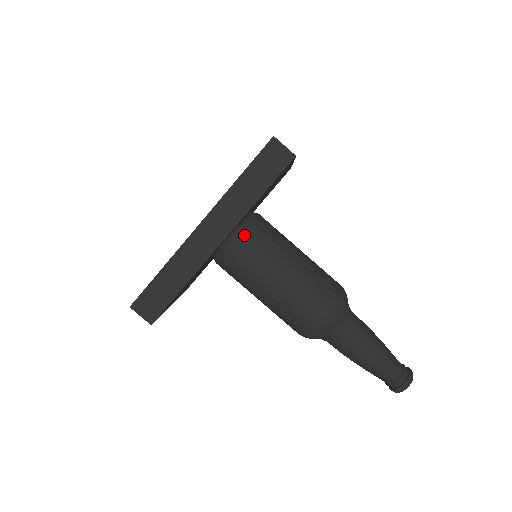
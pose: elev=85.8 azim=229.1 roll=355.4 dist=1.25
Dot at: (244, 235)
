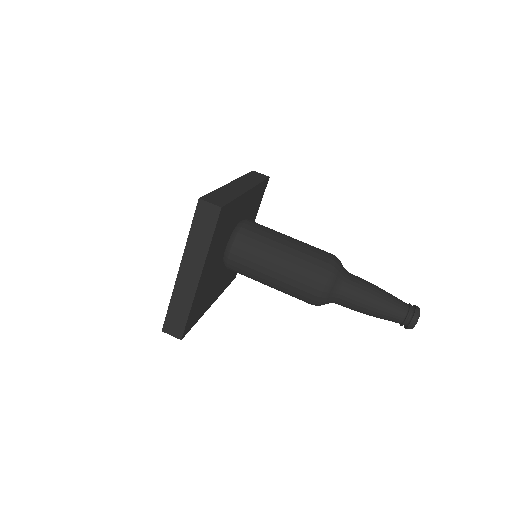
Dot at: occluded
